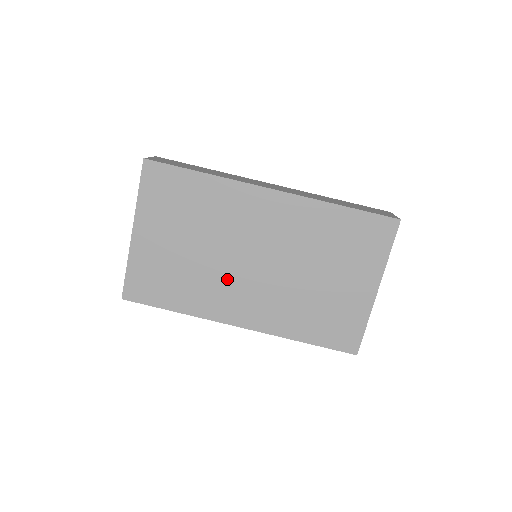
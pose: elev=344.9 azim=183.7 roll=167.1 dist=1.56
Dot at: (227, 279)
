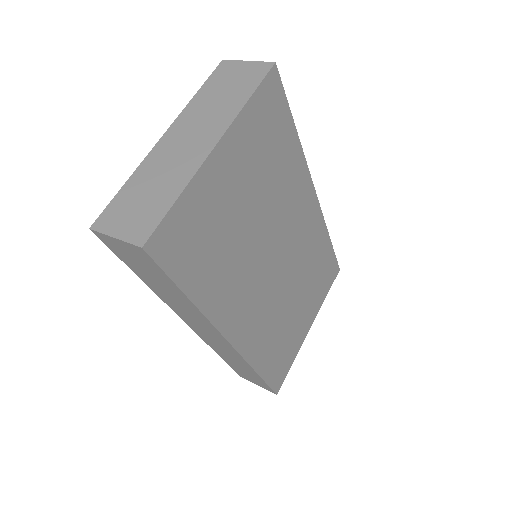
Dot at: (252, 273)
